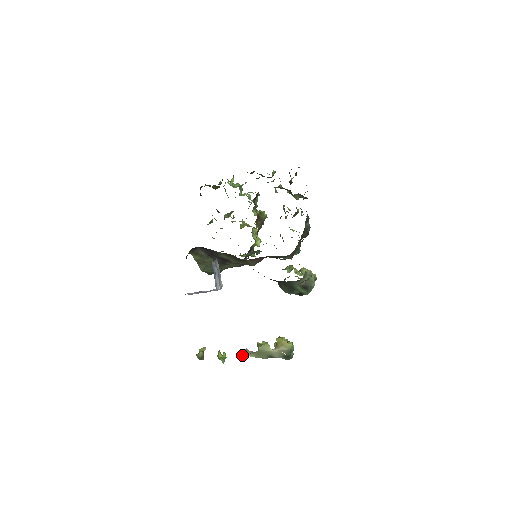
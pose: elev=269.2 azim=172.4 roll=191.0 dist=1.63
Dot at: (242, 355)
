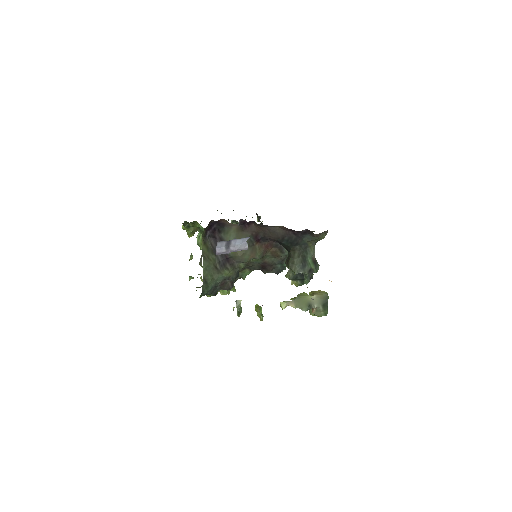
Dot at: (282, 306)
